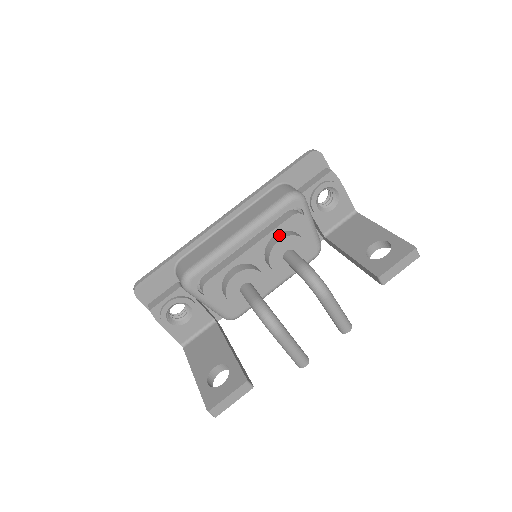
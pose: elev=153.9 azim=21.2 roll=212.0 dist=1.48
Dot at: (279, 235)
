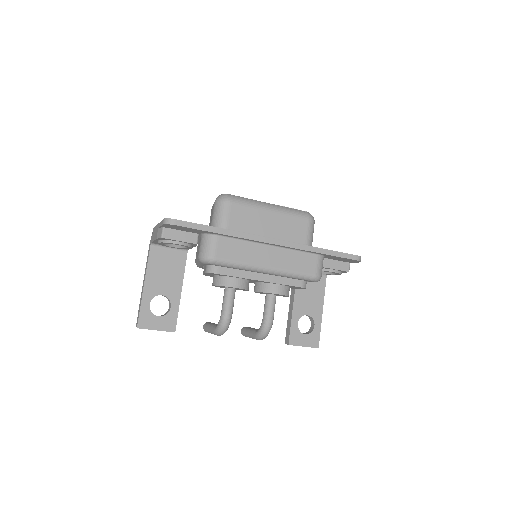
Dot at: (282, 289)
